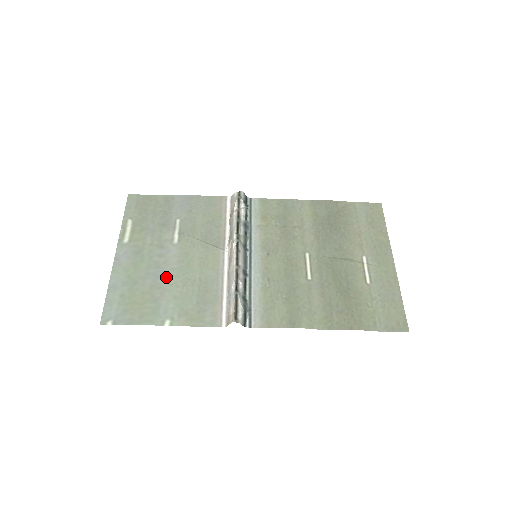
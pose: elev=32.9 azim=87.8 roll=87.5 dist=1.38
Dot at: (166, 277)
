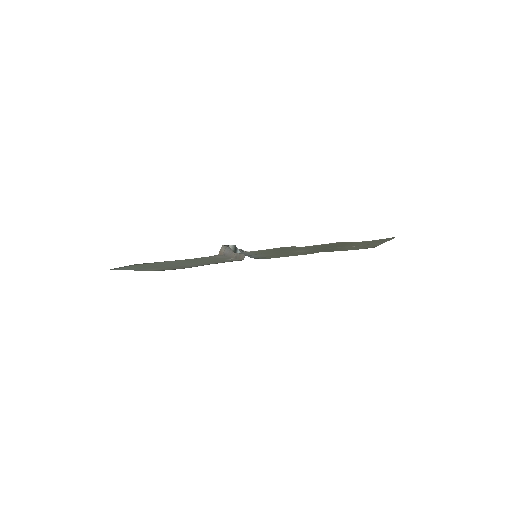
Dot at: occluded
